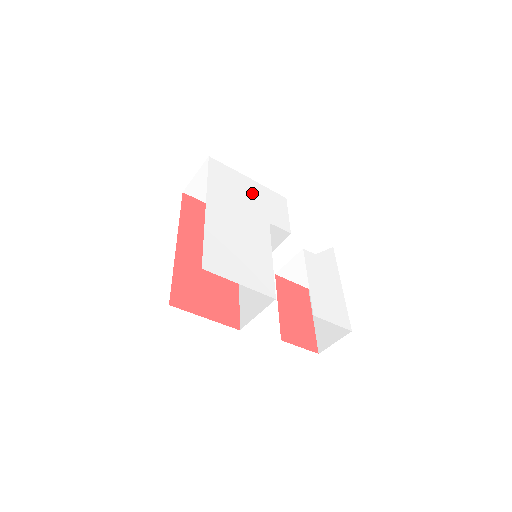
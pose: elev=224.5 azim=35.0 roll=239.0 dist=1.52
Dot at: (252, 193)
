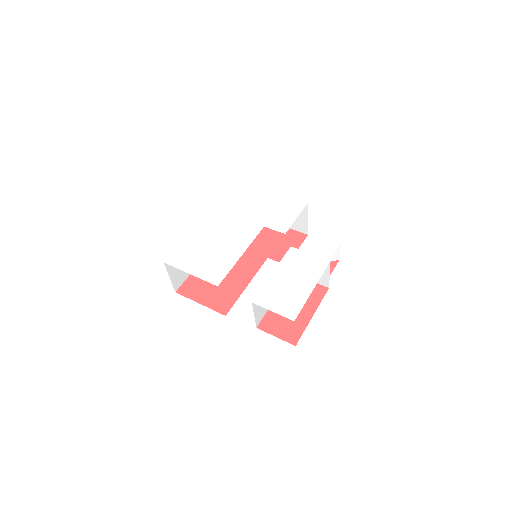
Dot at: (264, 203)
